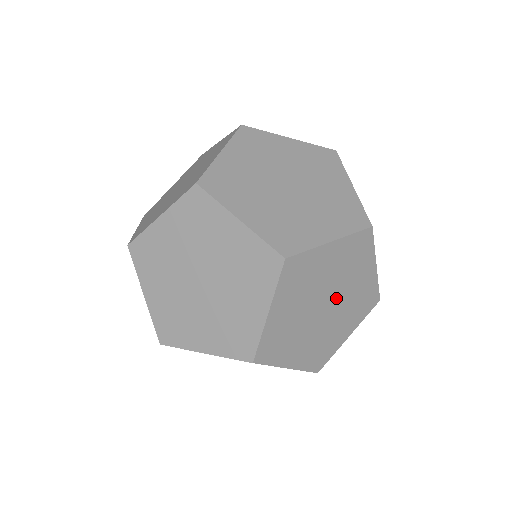
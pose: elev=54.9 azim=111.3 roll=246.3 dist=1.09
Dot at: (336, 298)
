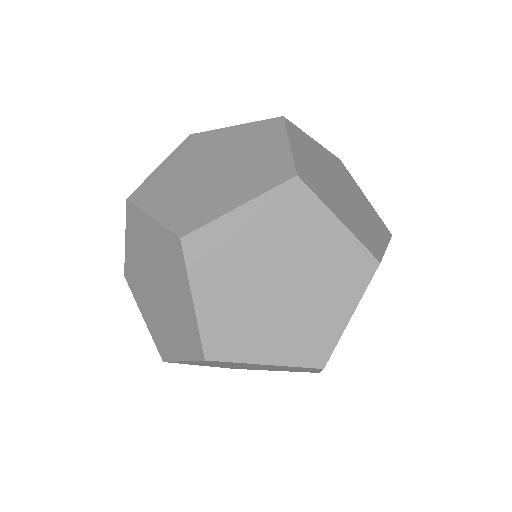
Dot at: occluded
